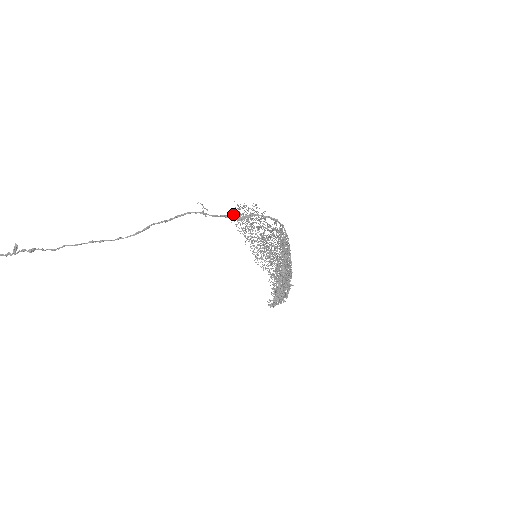
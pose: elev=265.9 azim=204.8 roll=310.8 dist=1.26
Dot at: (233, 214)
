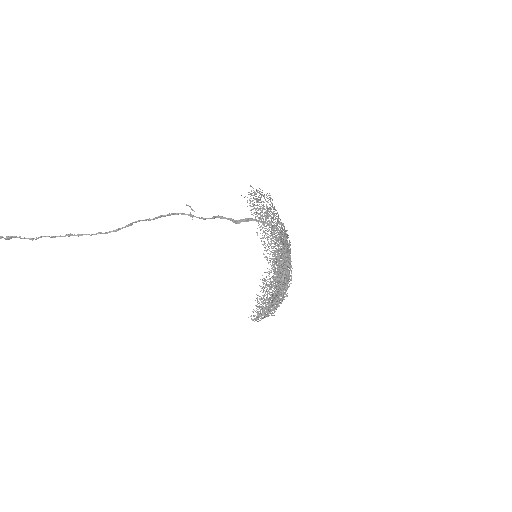
Dot at: occluded
